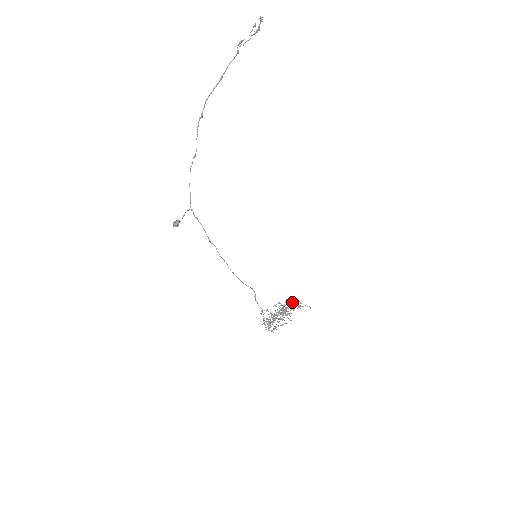
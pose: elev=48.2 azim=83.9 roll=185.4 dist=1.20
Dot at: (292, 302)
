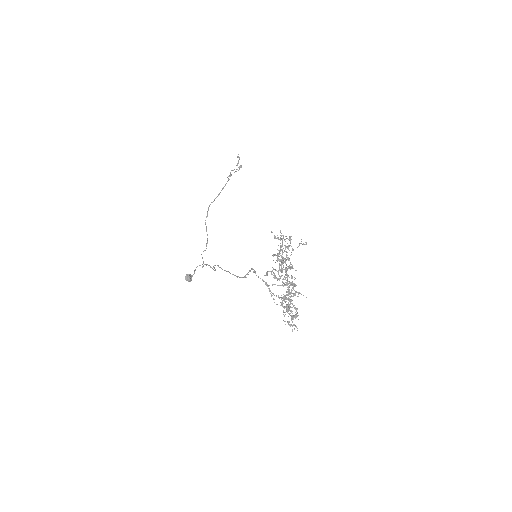
Dot at: (285, 245)
